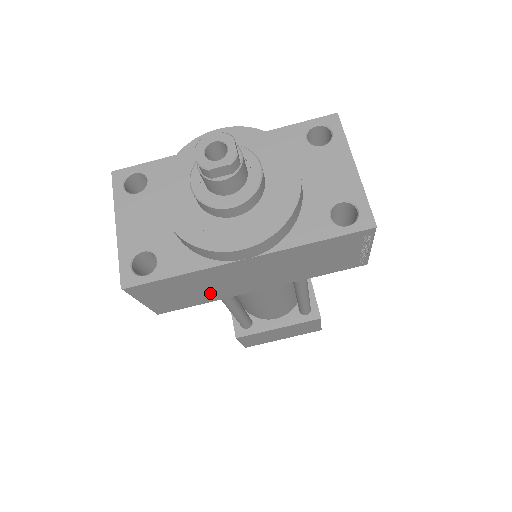
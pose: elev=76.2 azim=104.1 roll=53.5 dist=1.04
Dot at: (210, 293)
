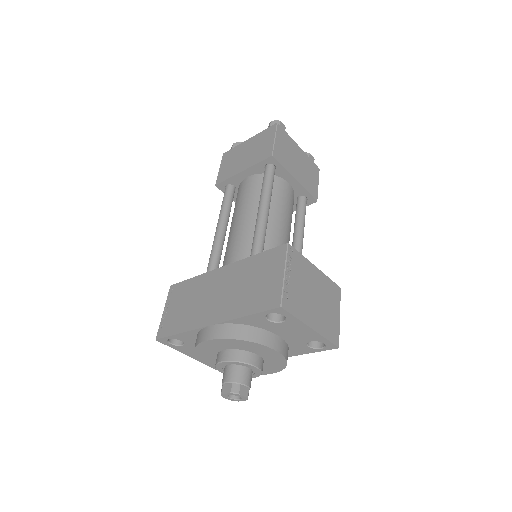
Dot at: occluded
